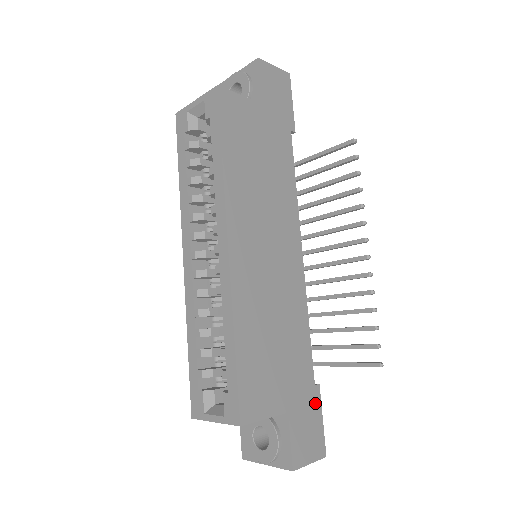
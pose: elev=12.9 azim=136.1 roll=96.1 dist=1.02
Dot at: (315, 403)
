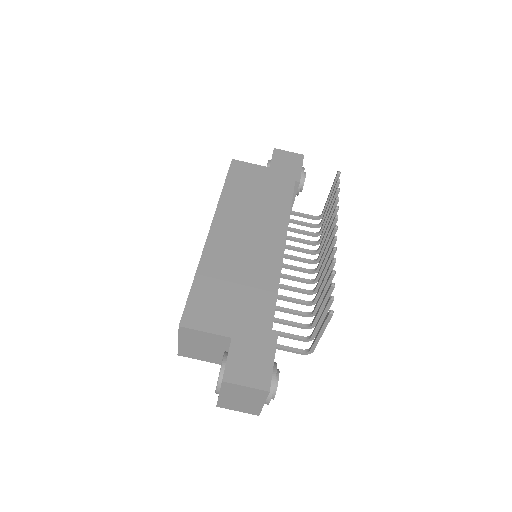
Dot at: (268, 345)
